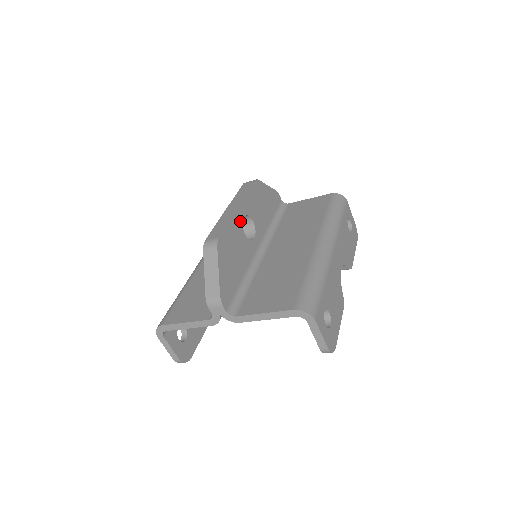
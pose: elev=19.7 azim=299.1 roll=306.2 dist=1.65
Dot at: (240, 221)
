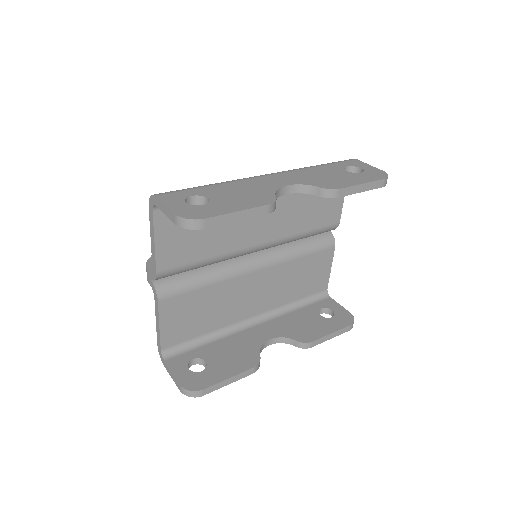
Dot at: occluded
